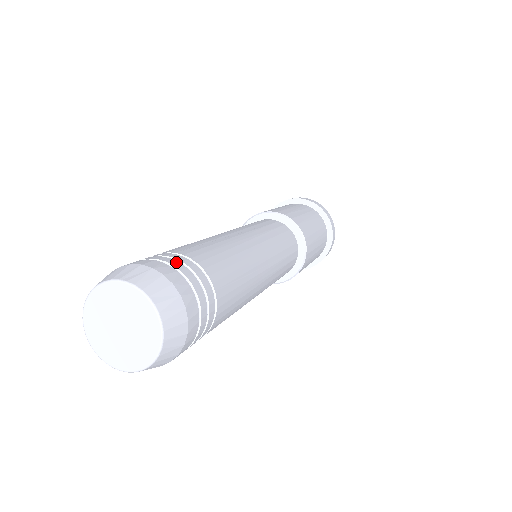
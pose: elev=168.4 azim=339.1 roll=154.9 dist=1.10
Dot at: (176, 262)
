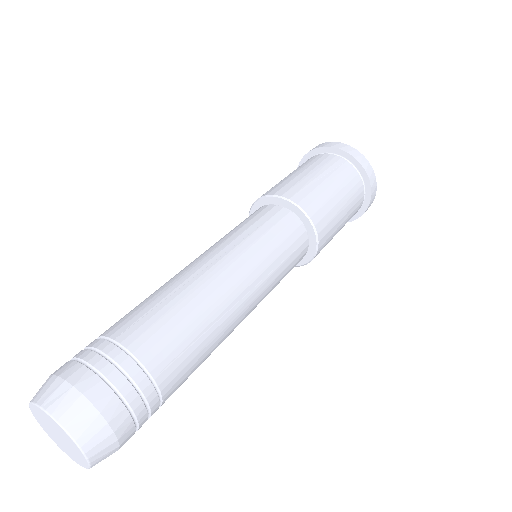
Dot at: (105, 363)
